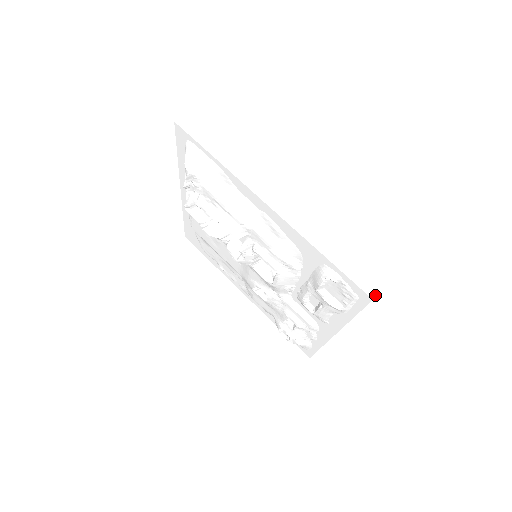
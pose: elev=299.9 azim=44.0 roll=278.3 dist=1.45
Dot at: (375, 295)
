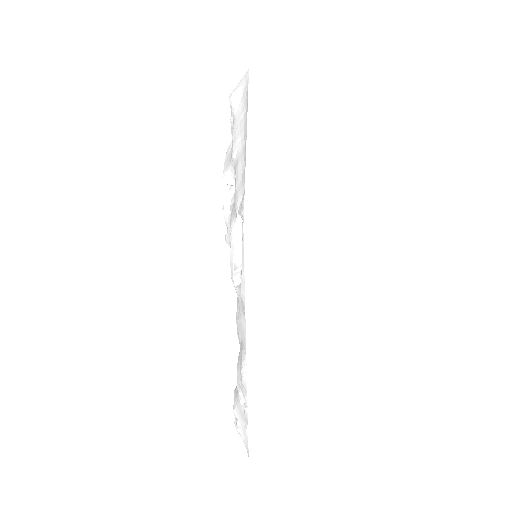
Dot at: (254, 224)
